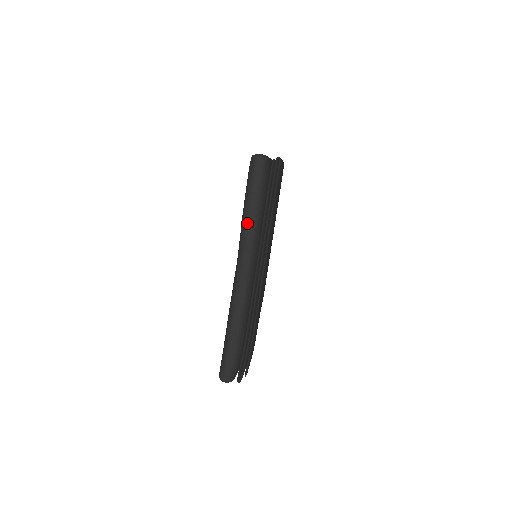
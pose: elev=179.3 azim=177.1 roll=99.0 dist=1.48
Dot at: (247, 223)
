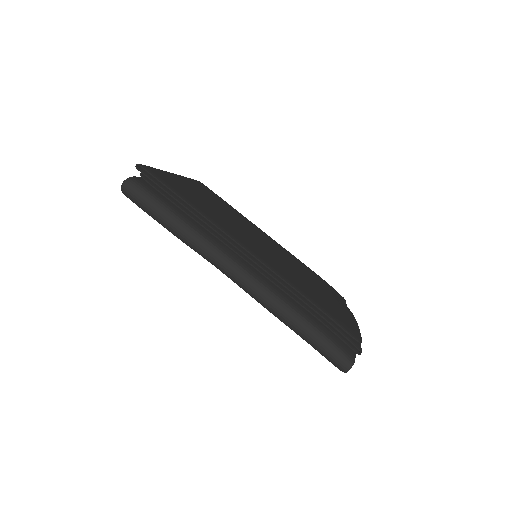
Dot at: (182, 236)
